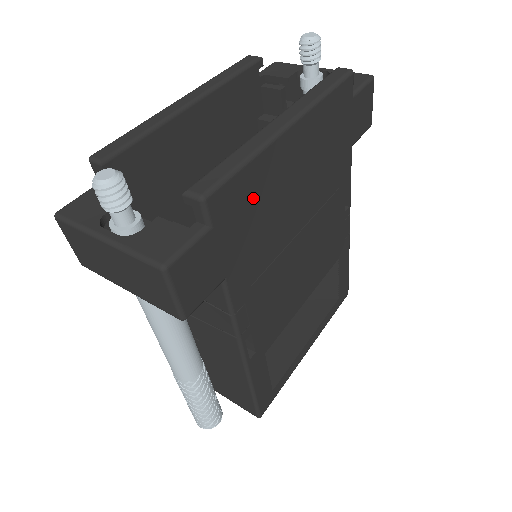
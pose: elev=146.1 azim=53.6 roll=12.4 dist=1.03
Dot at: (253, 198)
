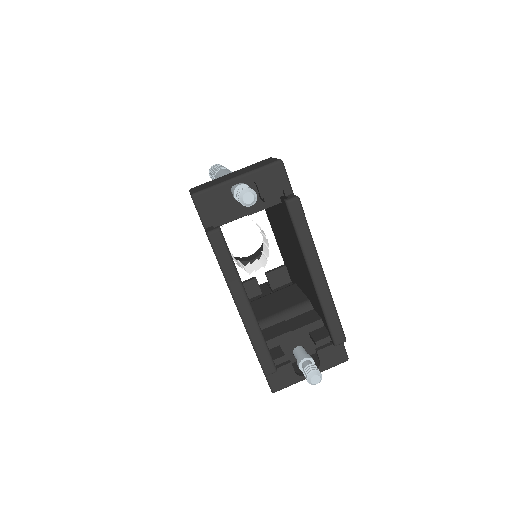
Dot at: occluded
